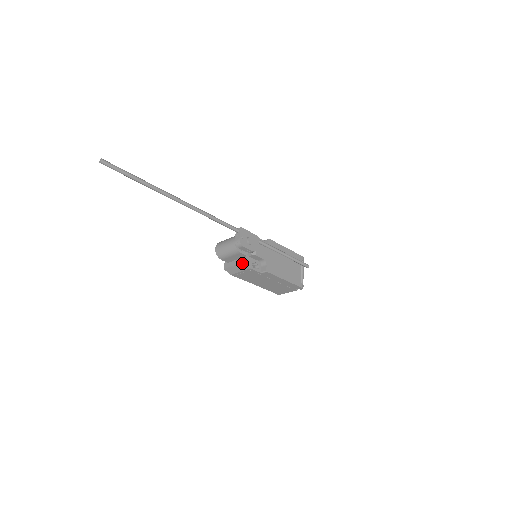
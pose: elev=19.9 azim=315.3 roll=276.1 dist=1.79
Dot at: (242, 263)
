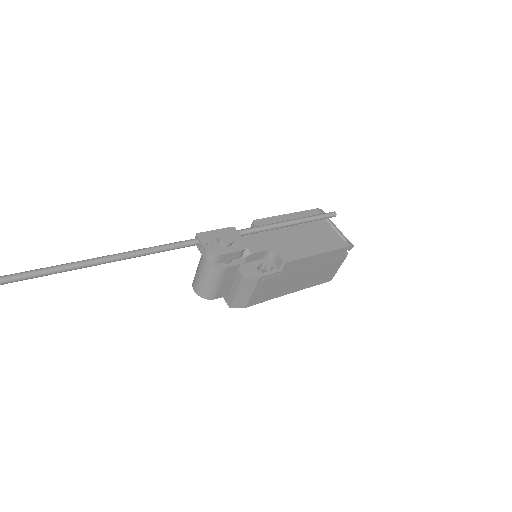
Dot at: (242, 280)
